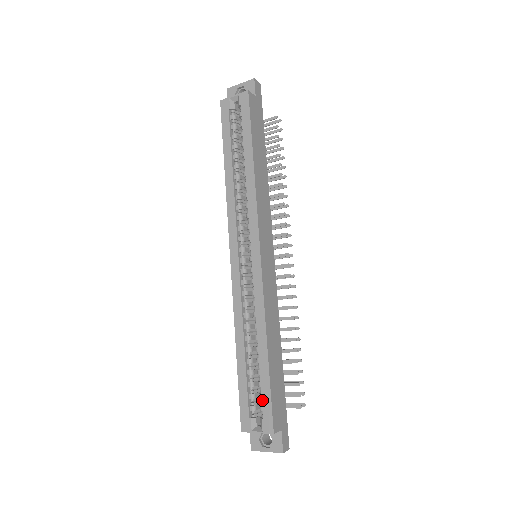
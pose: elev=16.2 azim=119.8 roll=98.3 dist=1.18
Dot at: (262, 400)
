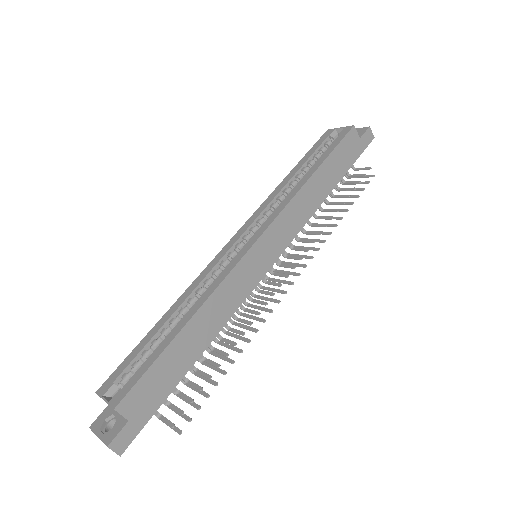
Dot at: (137, 370)
